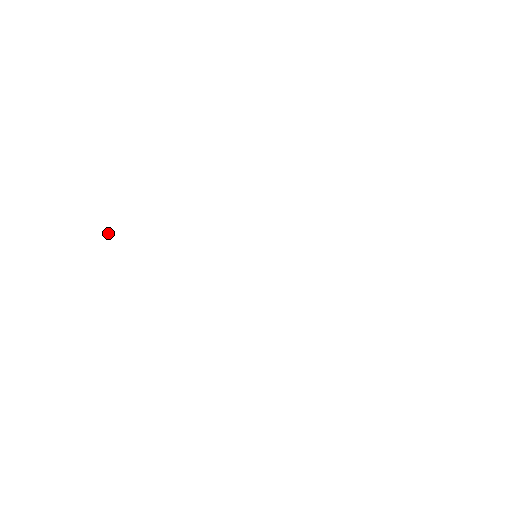
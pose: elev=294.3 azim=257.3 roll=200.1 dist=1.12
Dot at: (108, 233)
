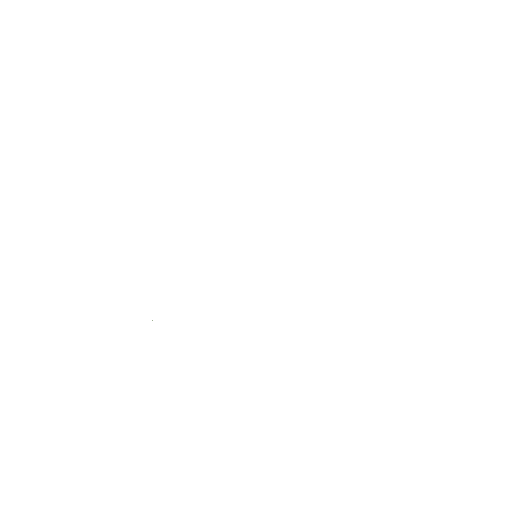
Dot at: occluded
